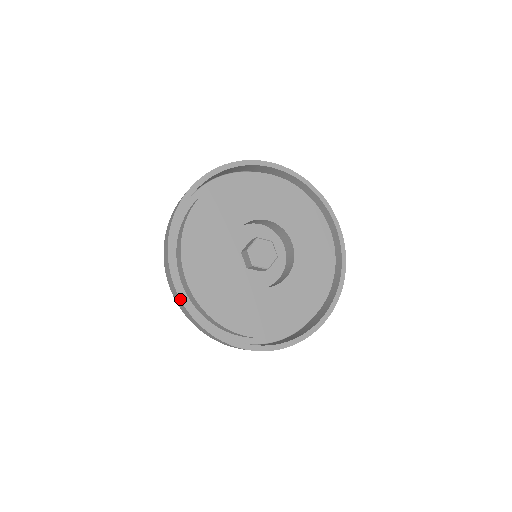
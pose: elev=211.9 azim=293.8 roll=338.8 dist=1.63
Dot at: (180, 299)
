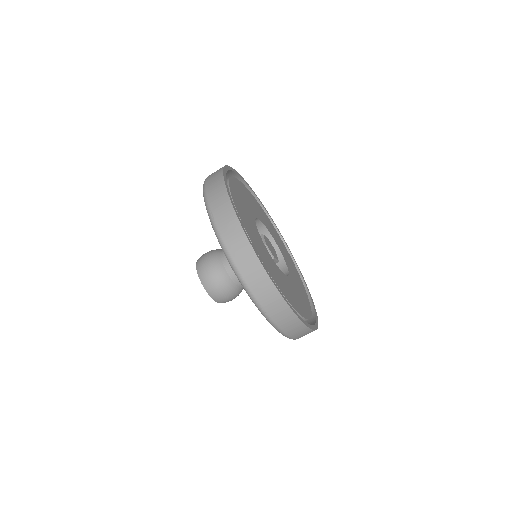
Dot at: (227, 191)
